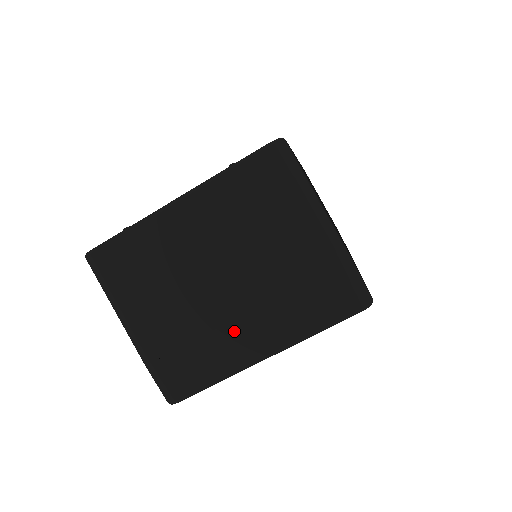
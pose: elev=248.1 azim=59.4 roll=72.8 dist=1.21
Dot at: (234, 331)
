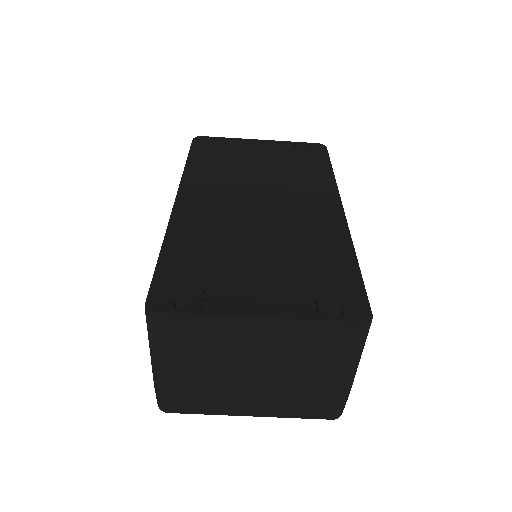
Dot at: (241, 399)
